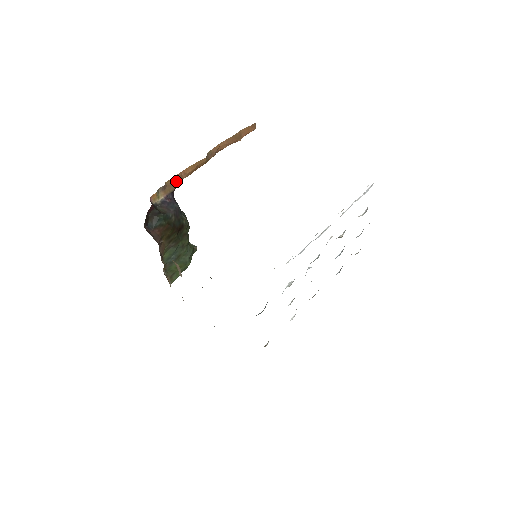
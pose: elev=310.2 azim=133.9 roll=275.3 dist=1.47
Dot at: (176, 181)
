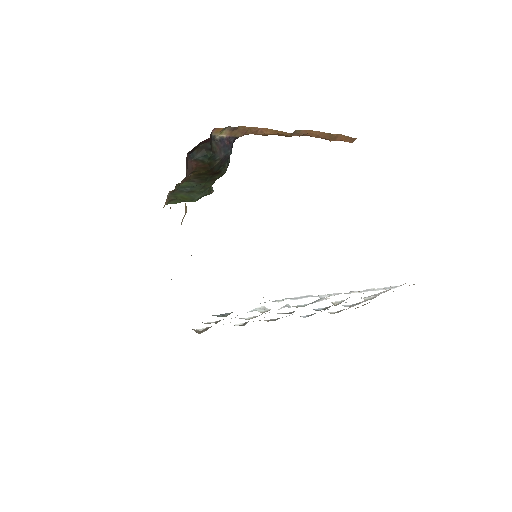
Dot at: (249, 131)
